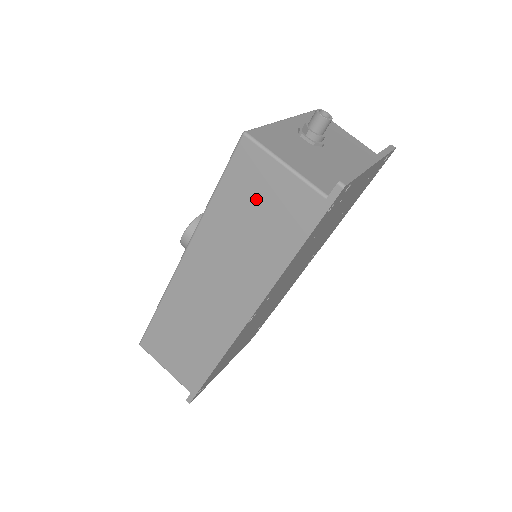
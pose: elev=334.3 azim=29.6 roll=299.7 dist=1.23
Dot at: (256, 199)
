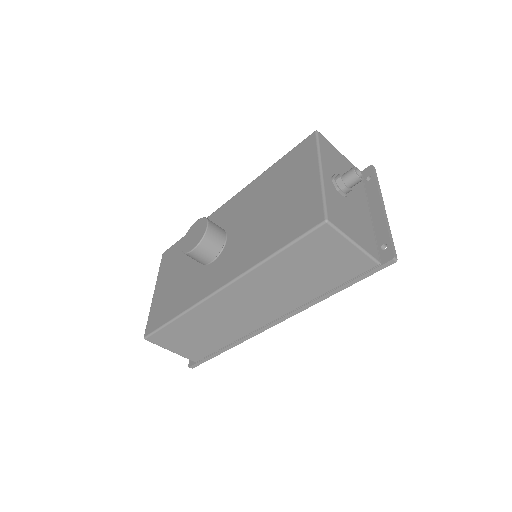
Dot at: (319, 260)
